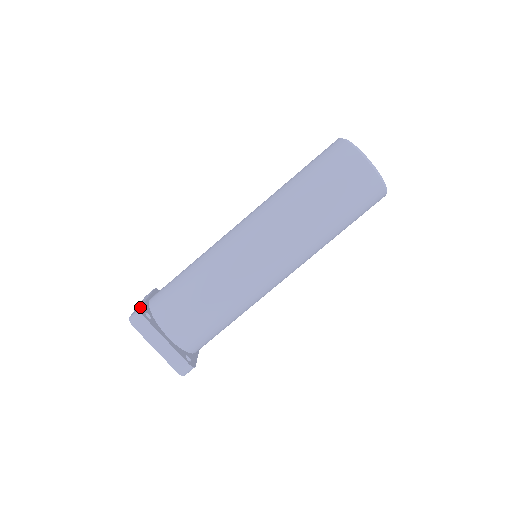
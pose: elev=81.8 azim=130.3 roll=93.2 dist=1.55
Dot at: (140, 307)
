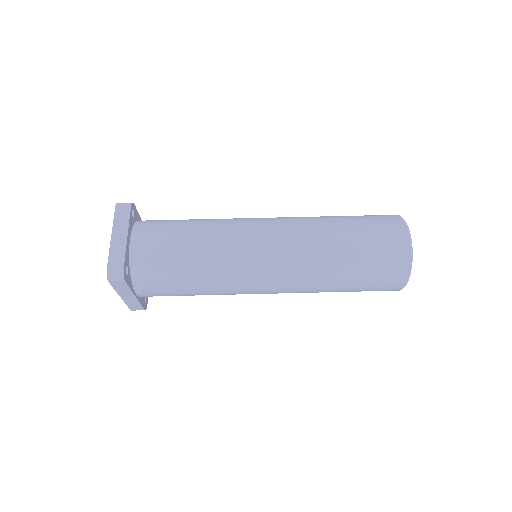
Dot at: (134, 205)
